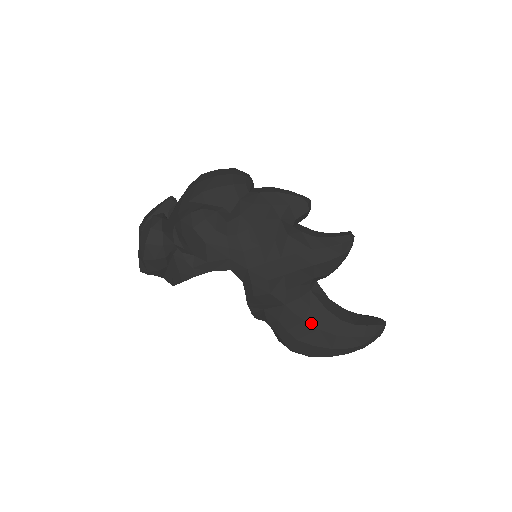
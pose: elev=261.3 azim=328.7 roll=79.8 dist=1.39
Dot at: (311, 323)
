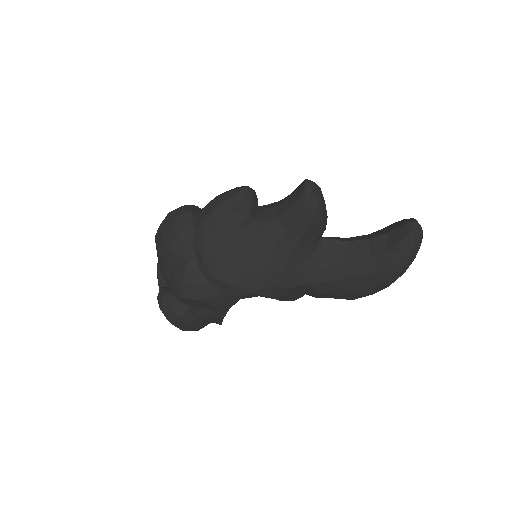
Dot at: (346, 277)
